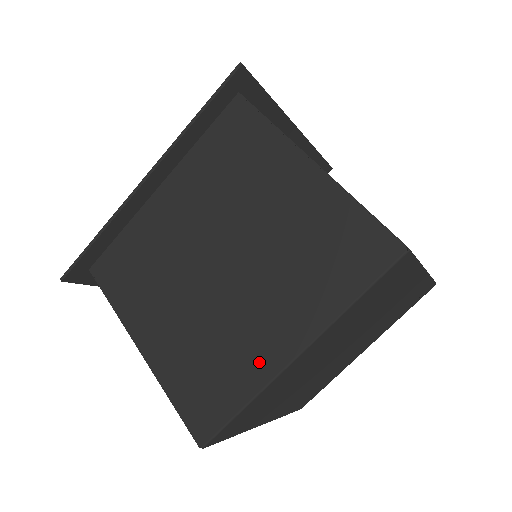
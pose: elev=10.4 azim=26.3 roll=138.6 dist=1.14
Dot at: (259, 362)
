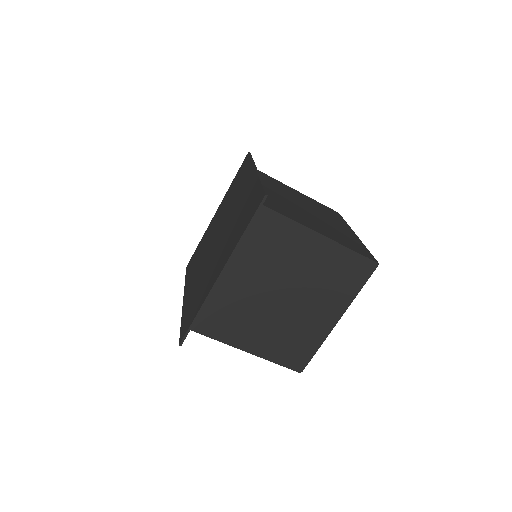
Dot at: (353, 237)
